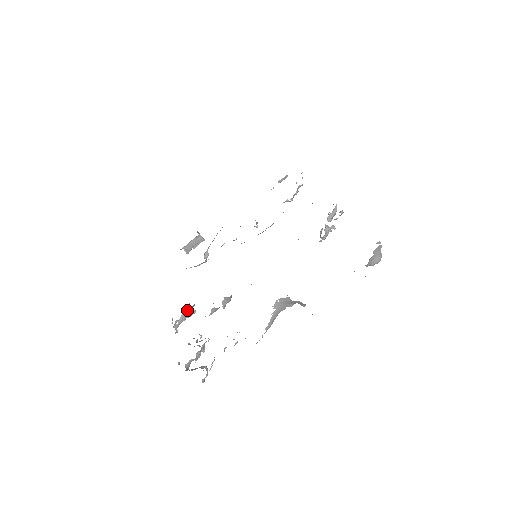
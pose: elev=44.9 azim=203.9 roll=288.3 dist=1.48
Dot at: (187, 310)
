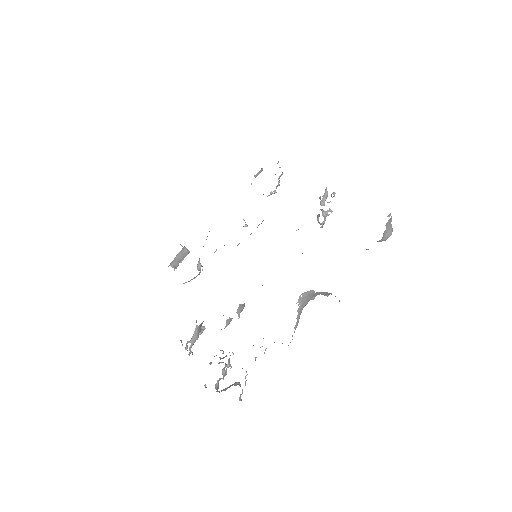
Dot at: (198, 328)
